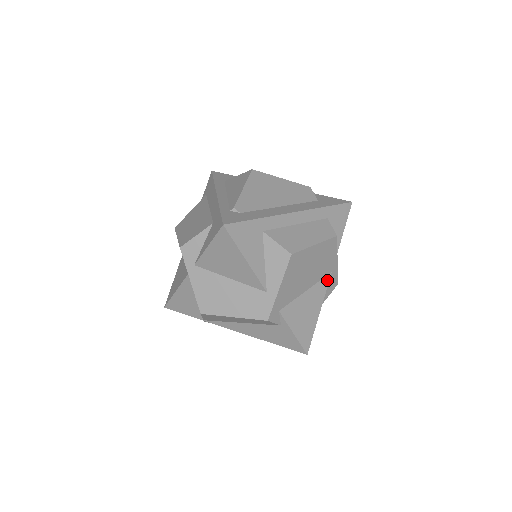
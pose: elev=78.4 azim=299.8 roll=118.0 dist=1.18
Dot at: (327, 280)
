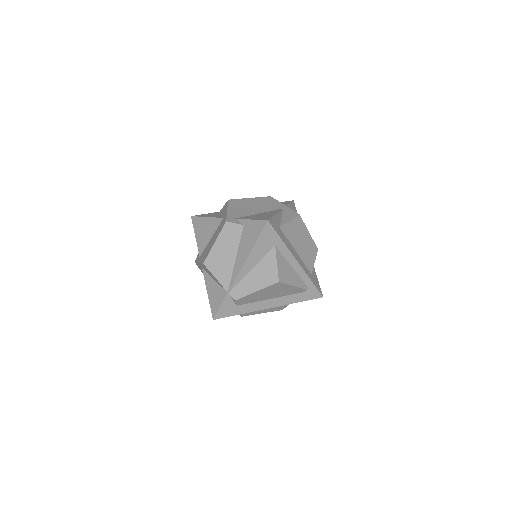
Dot at: (279, 210)
